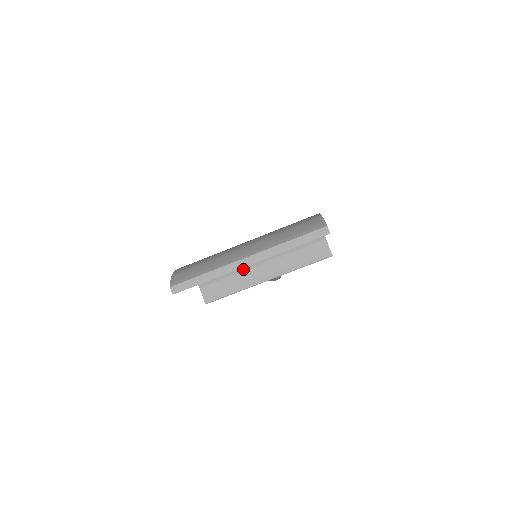
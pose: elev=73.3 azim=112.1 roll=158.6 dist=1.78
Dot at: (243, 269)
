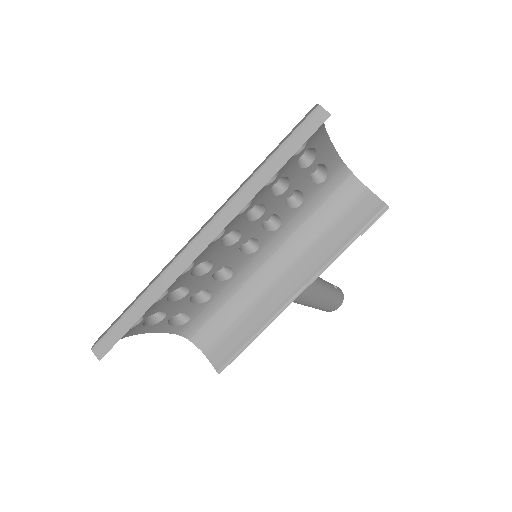
Dot at: (254, 293)
